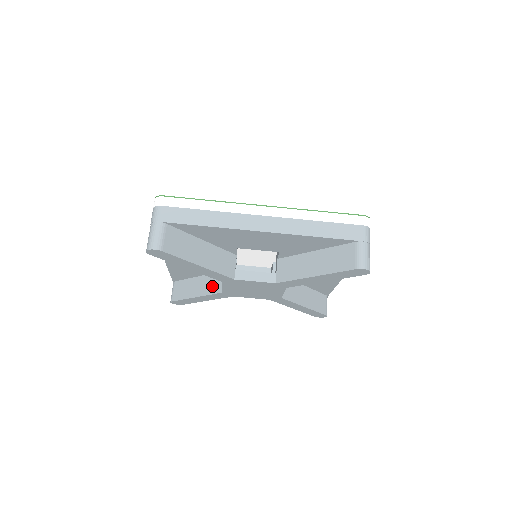
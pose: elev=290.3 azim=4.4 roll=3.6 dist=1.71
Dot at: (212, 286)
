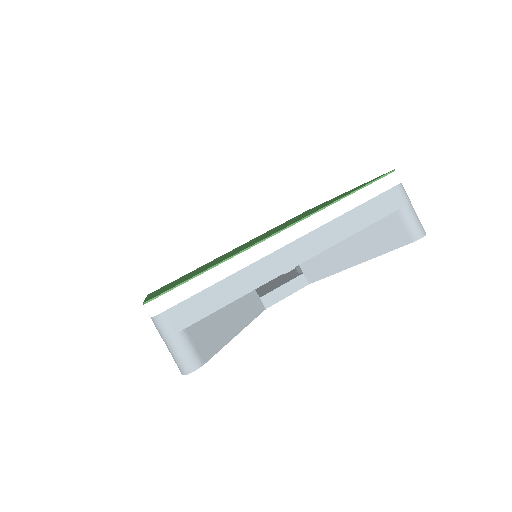
Dot at: occluded
